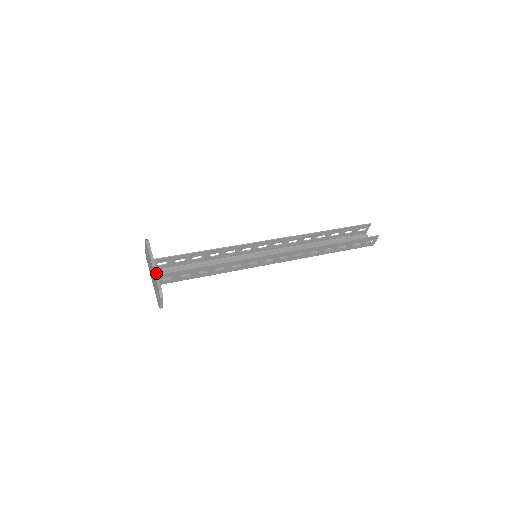
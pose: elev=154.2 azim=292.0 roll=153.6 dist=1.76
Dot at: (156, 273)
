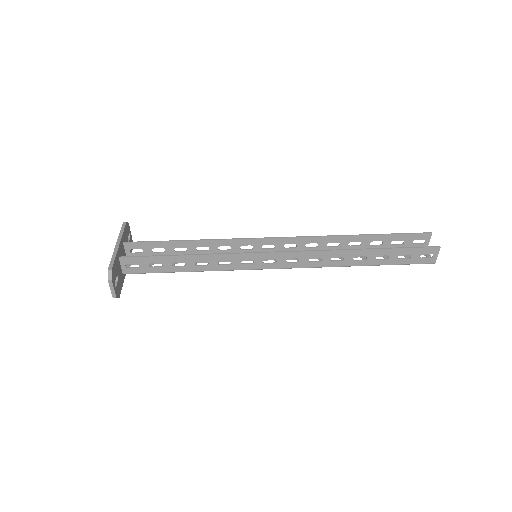
Dot at: (115, 253)
